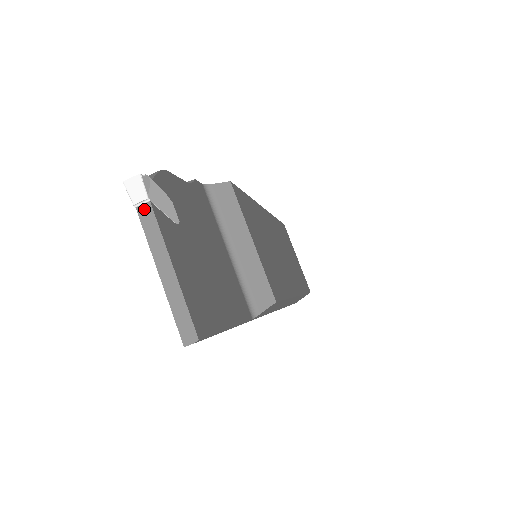
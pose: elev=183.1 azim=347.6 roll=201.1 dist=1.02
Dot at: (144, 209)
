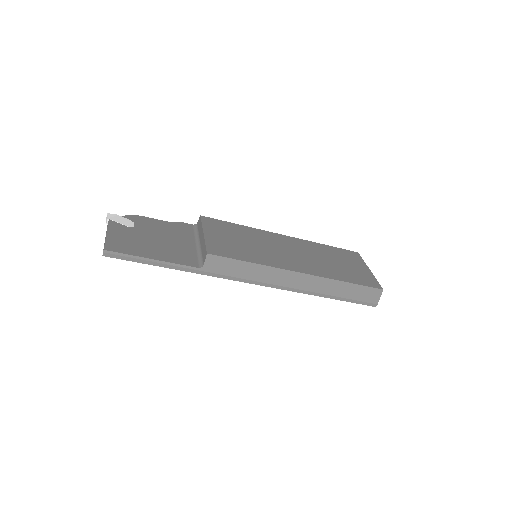
Dot at: occluded
